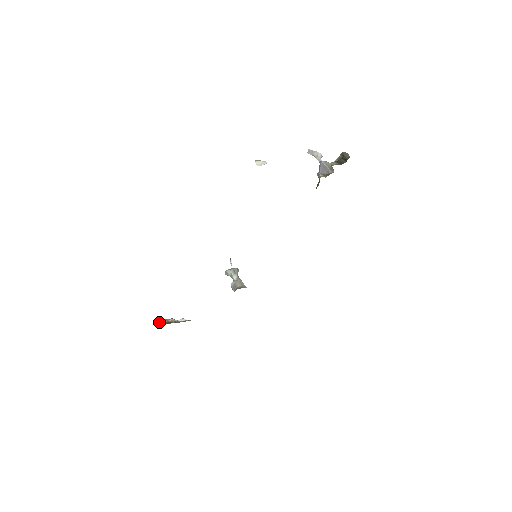
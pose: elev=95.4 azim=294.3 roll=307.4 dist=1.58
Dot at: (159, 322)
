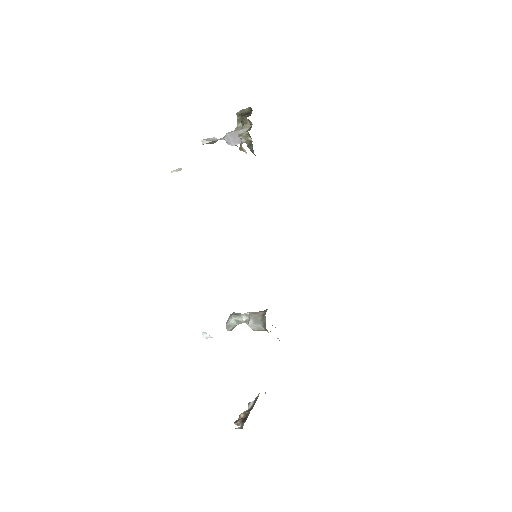
Dot at: (236, 428)
